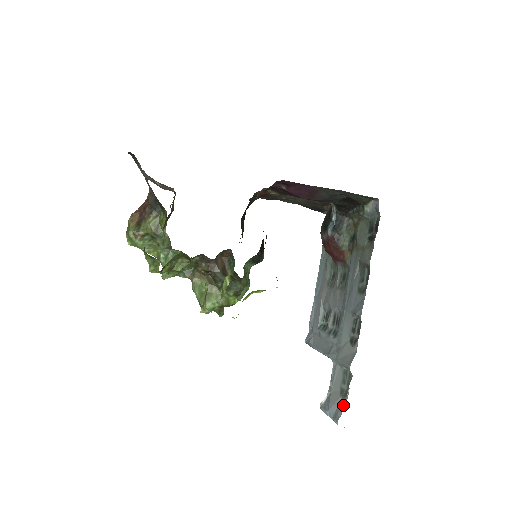
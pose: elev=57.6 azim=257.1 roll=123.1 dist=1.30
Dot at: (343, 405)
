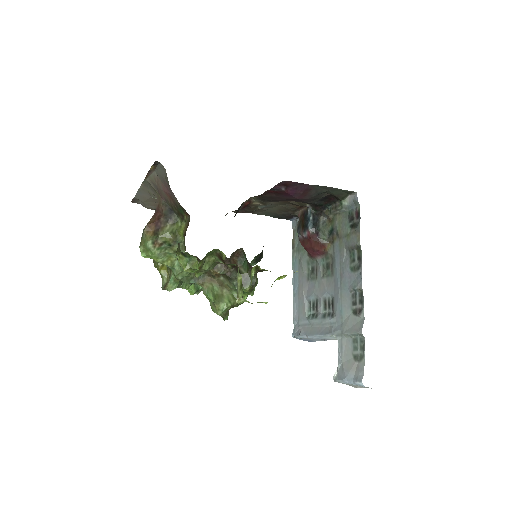
Dot at: (362, 366)
